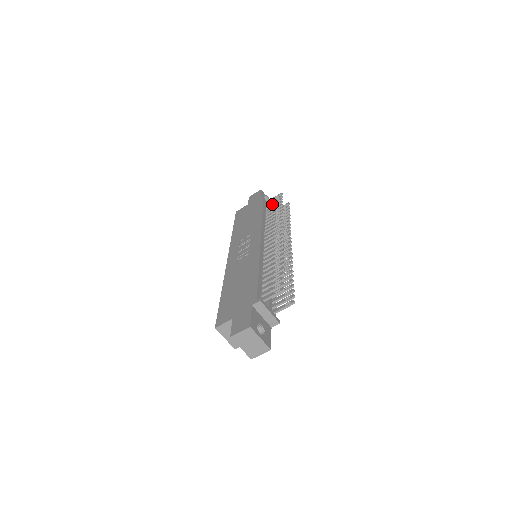
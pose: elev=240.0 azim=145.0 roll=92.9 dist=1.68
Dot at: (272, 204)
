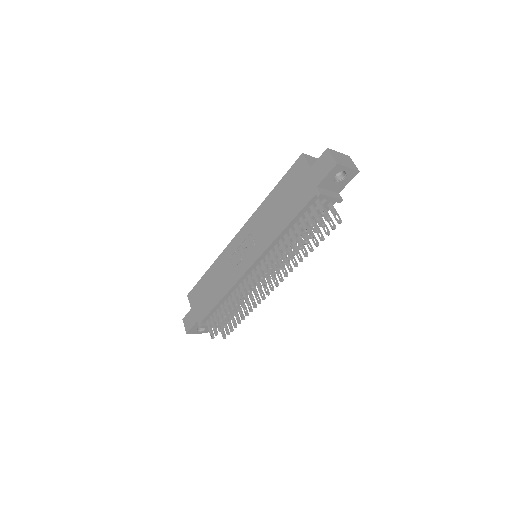
Dot at: (308, 221)
